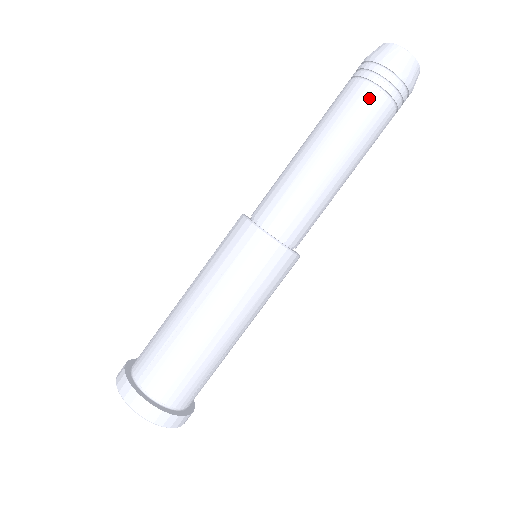
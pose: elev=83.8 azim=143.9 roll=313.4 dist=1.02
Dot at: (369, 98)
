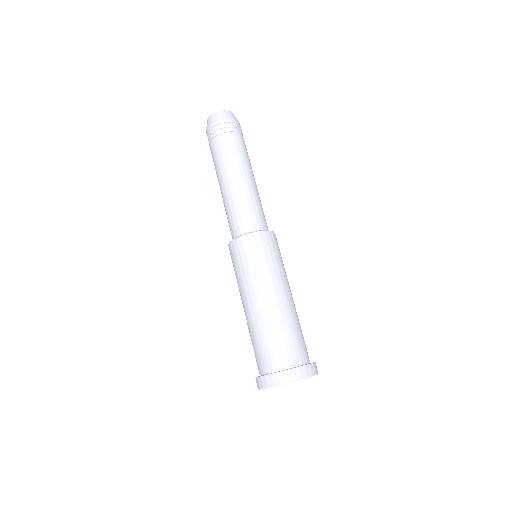
Dot at: (234, 139)
